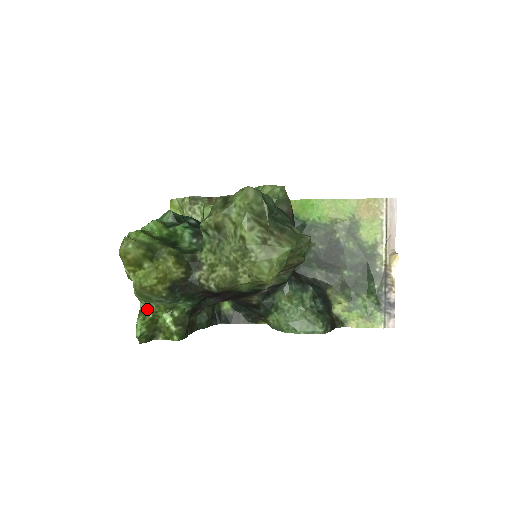
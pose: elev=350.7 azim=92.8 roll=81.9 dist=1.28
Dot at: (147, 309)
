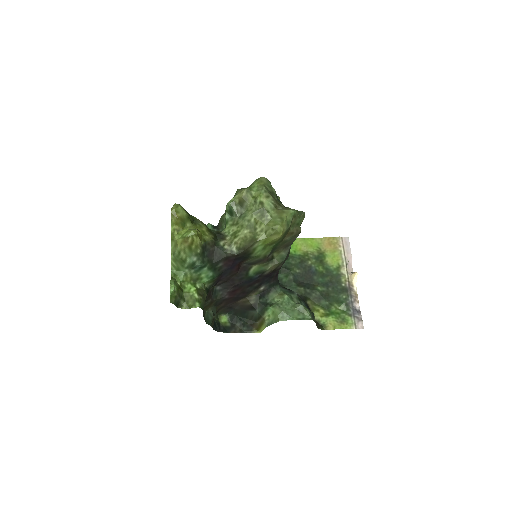
Dot at: (177, 278)
